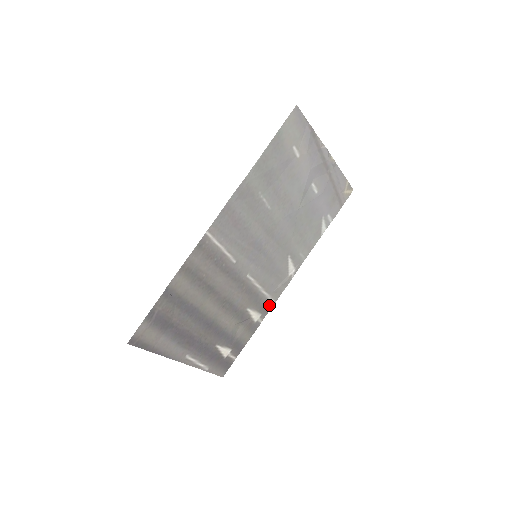
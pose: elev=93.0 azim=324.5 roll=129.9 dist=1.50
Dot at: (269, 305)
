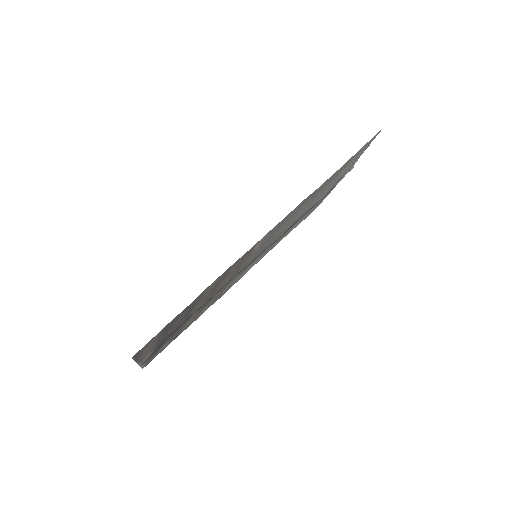
Dot at: occluded
